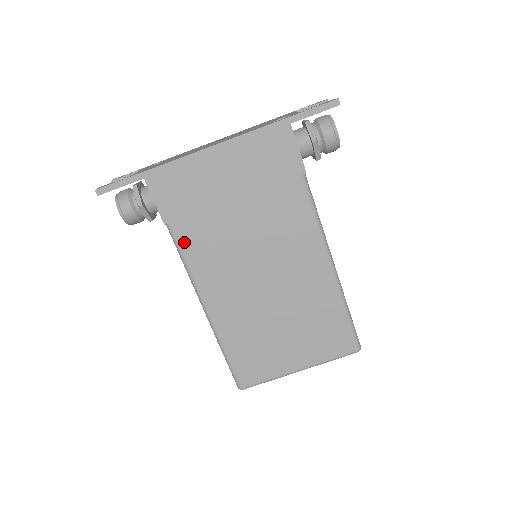
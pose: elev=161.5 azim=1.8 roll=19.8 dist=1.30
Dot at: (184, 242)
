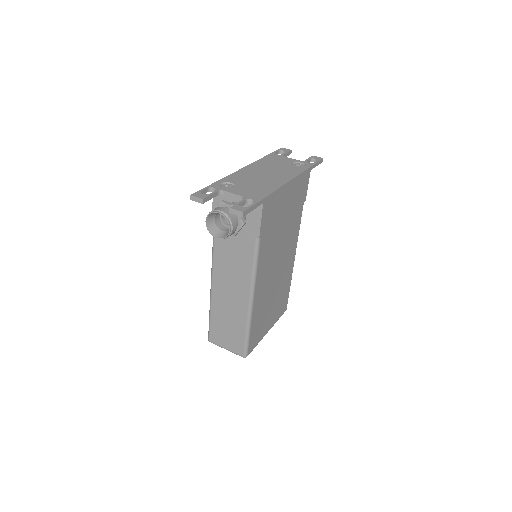
Dot at: (261, 251)
